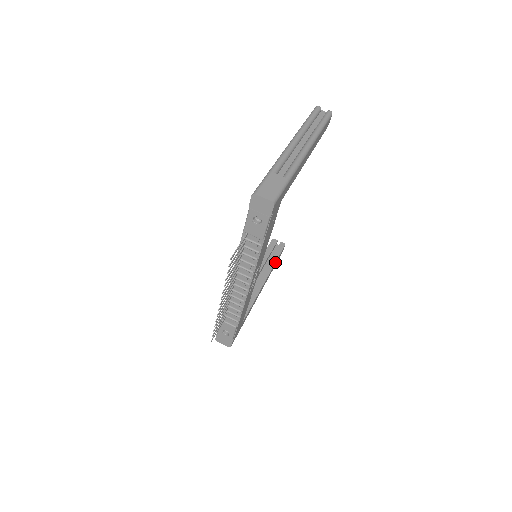
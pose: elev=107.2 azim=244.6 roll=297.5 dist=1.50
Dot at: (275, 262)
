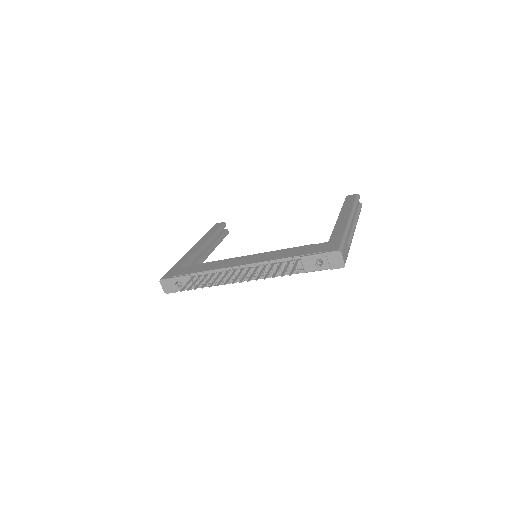
Dot at: occluded
